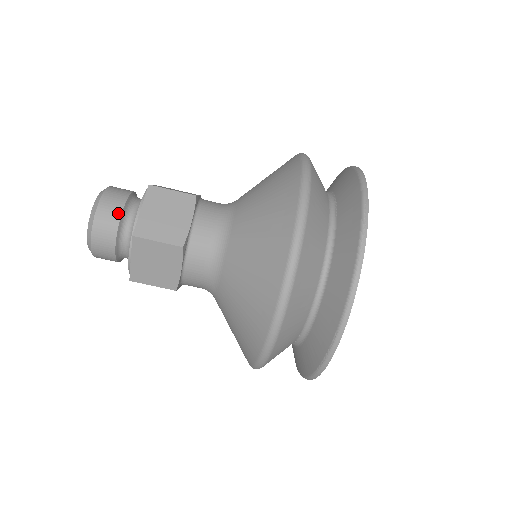
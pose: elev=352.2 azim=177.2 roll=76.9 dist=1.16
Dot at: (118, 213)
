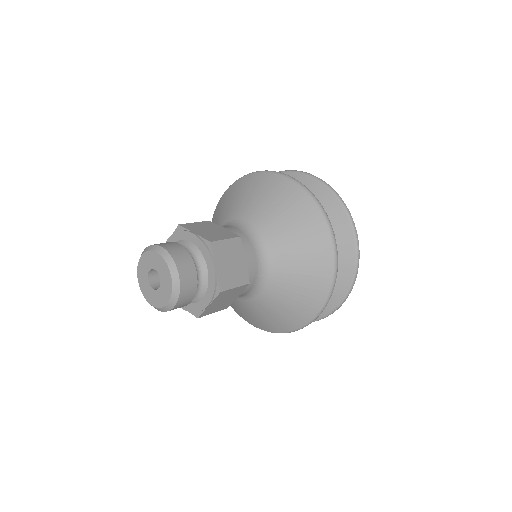
Dot at: (195, 275)
